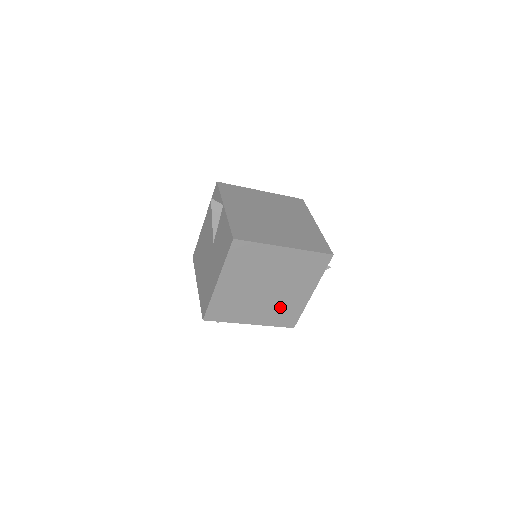
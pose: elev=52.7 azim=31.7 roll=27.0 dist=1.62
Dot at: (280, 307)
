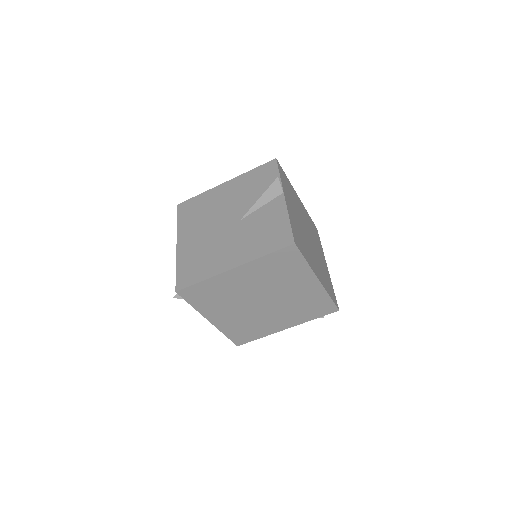
Dot at: (250, 323)
